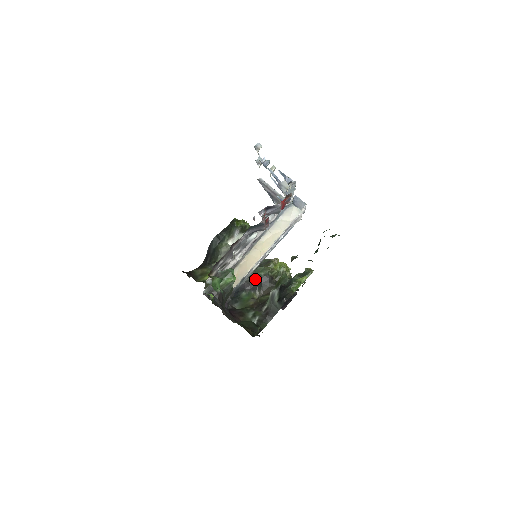
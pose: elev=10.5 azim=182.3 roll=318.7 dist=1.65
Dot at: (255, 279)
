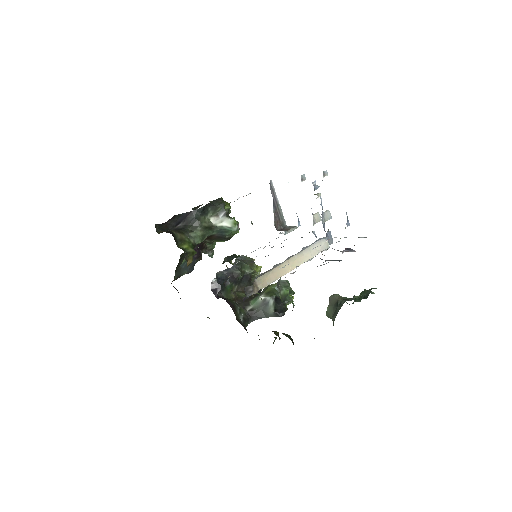
Dot at: (241, 274)
